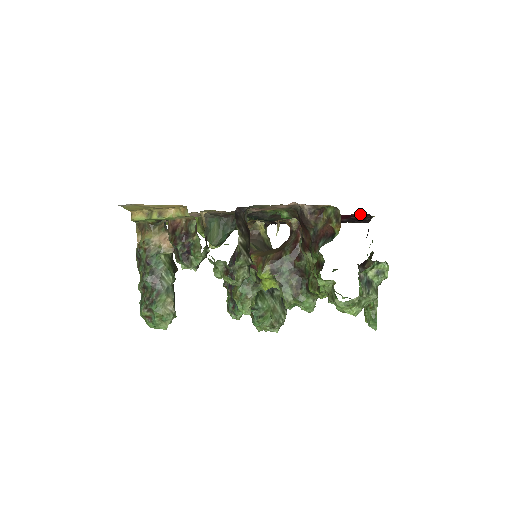
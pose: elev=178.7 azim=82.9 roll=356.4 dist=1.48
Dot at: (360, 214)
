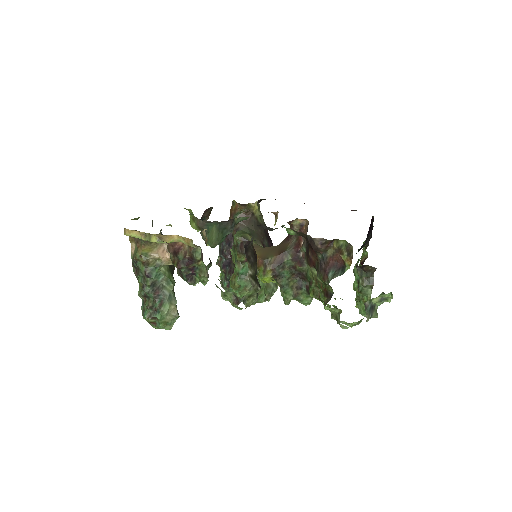
Dot at: occluded
